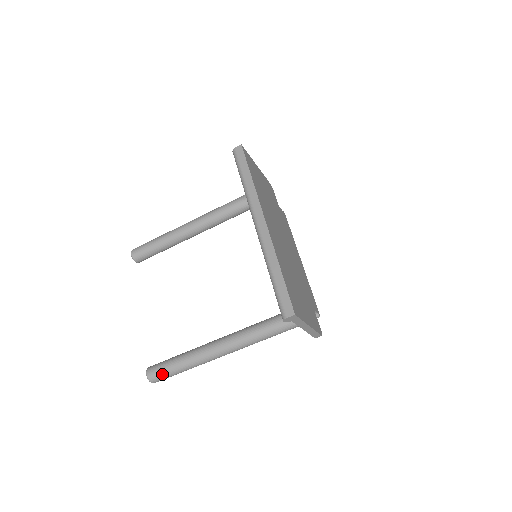
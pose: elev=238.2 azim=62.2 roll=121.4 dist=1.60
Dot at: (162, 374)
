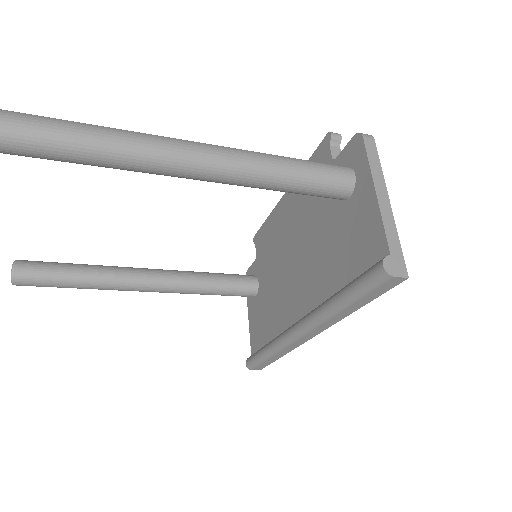
Dot at: (41, 286)
